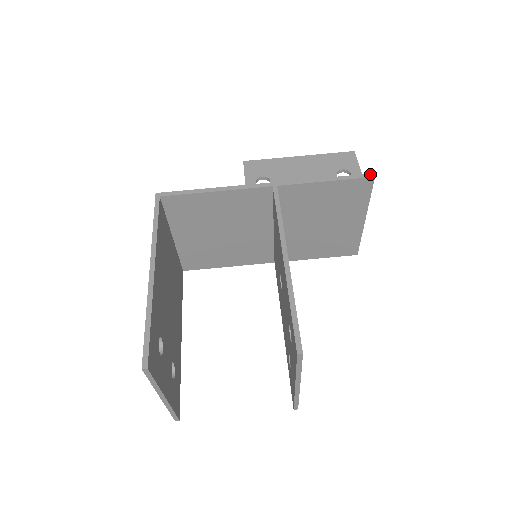
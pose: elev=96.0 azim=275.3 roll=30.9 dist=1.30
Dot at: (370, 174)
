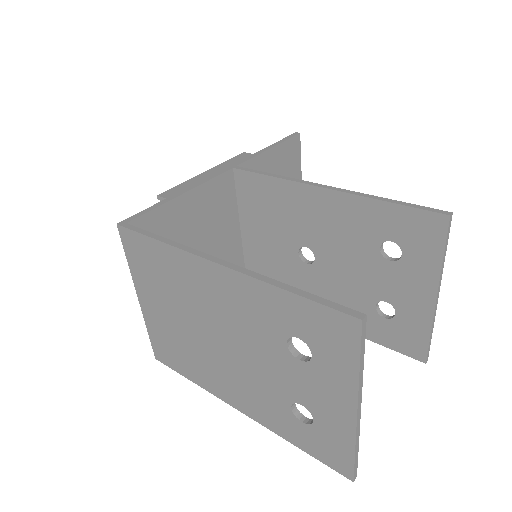
Dot at: (294, 133)
